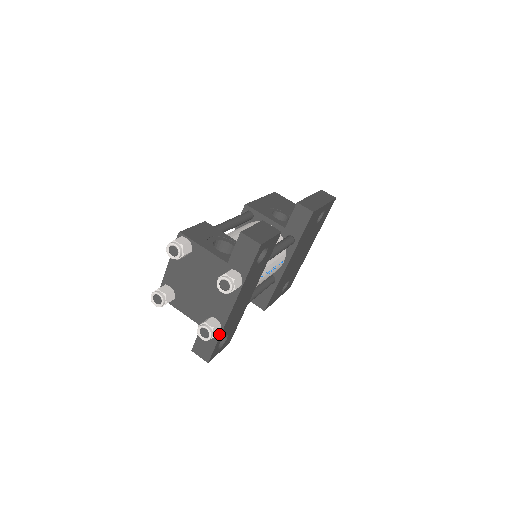
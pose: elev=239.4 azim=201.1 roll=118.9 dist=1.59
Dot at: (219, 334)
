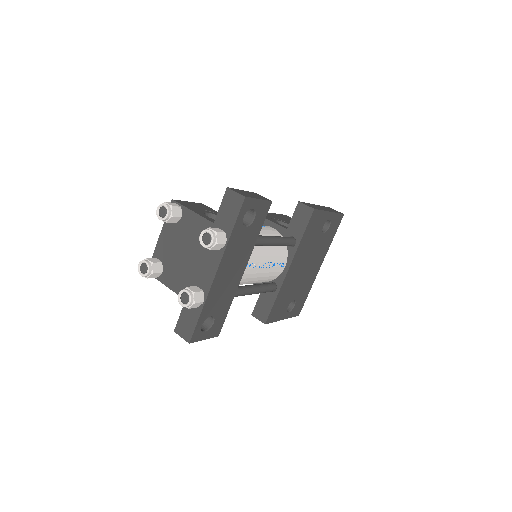
Dot at: (202, 306)
